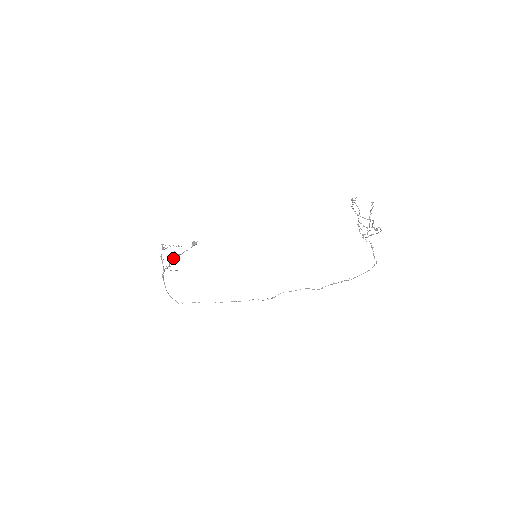
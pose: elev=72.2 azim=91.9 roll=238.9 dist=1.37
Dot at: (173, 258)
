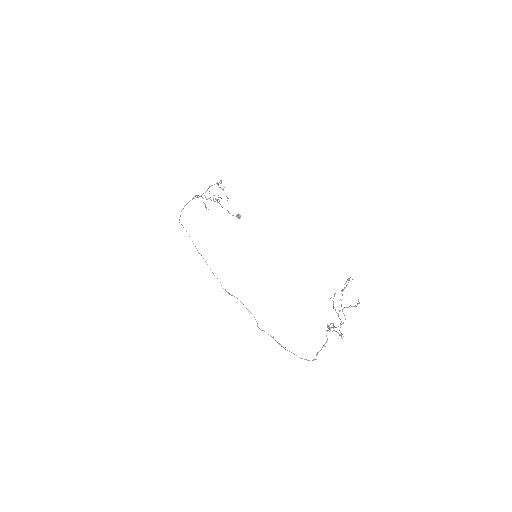
Dot at: (215, 199)
